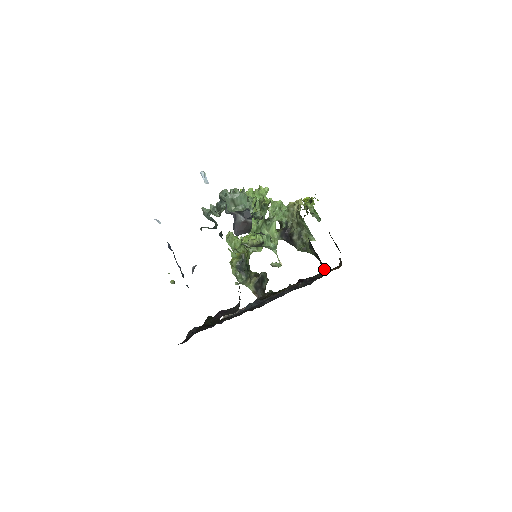
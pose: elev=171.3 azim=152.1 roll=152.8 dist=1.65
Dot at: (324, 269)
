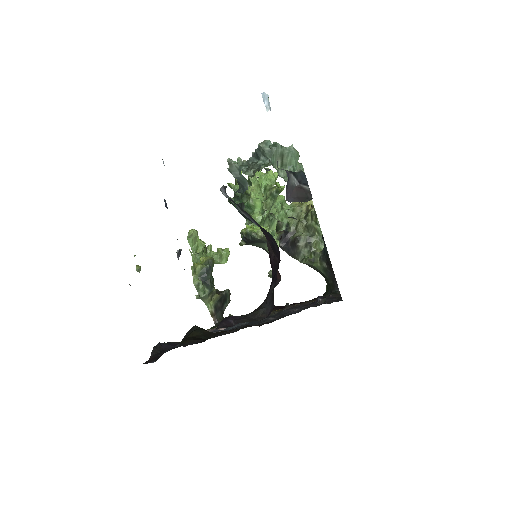
Dot at: (338, 289)
